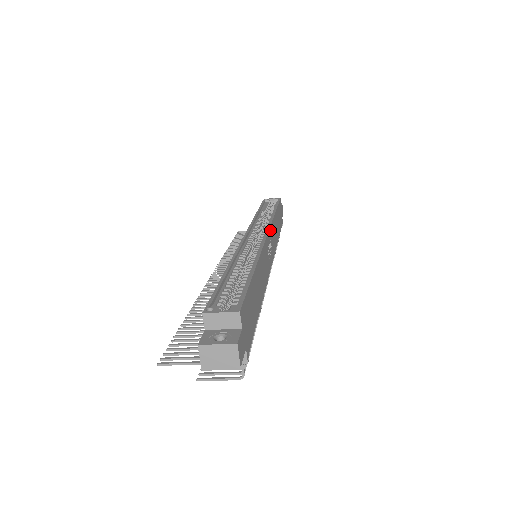
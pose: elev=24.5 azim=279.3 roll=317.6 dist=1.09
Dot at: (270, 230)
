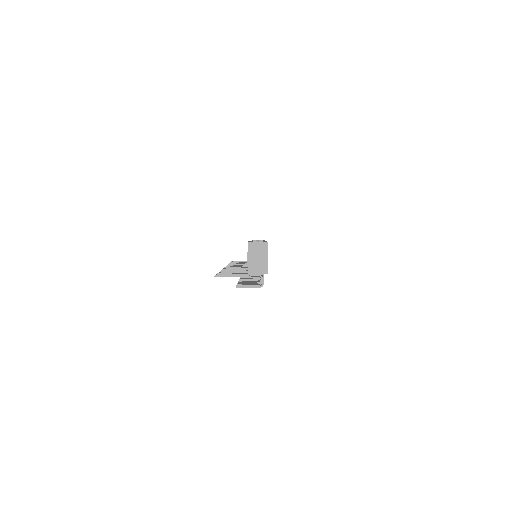
Dot at: occluded
